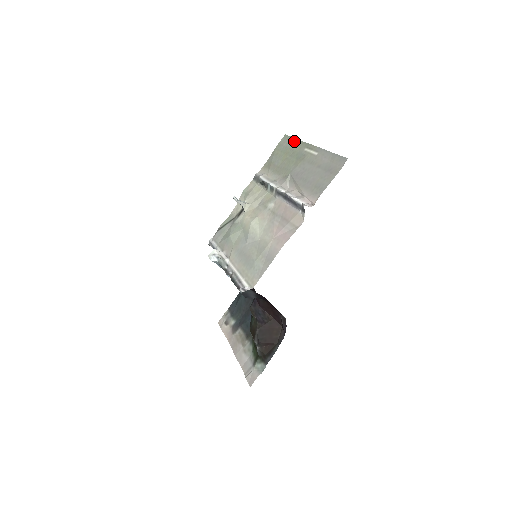
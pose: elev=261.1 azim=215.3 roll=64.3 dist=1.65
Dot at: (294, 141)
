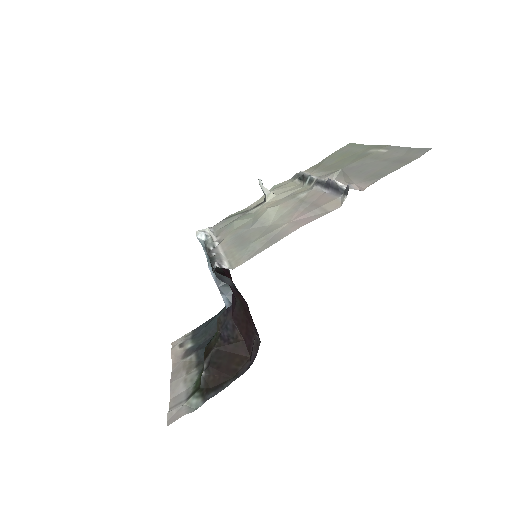
Dot at: (359, 146)
